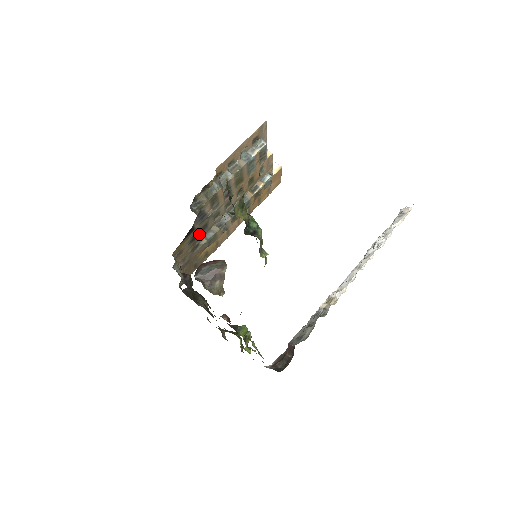
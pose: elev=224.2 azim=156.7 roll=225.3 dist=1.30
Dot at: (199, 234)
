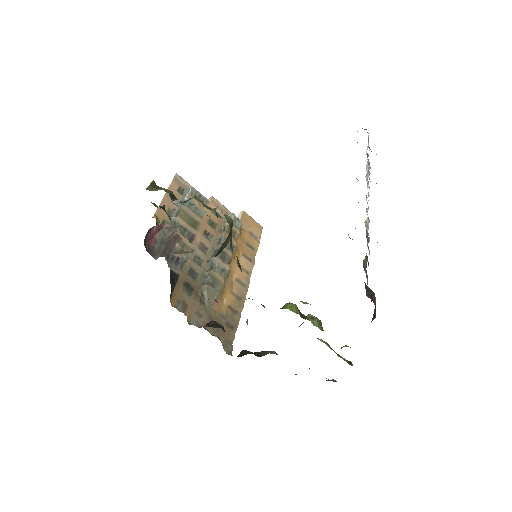
Dot at: (193, 283)
